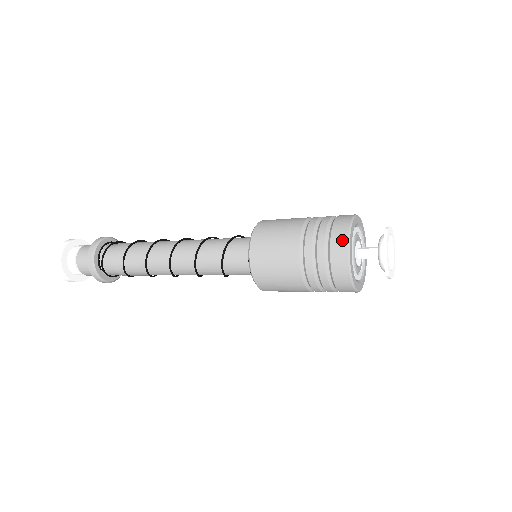
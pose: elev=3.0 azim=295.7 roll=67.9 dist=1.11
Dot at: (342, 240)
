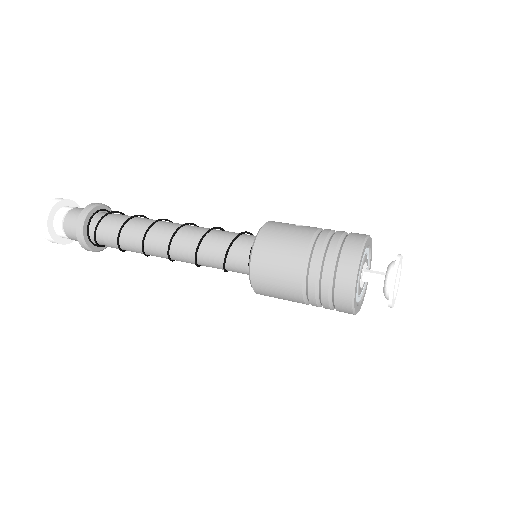
Dot at: (346, 307)
